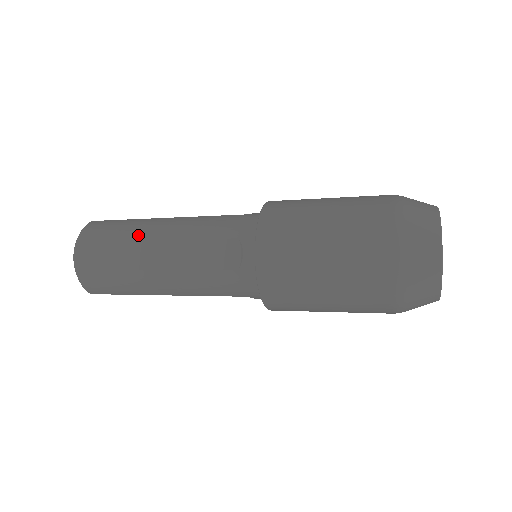
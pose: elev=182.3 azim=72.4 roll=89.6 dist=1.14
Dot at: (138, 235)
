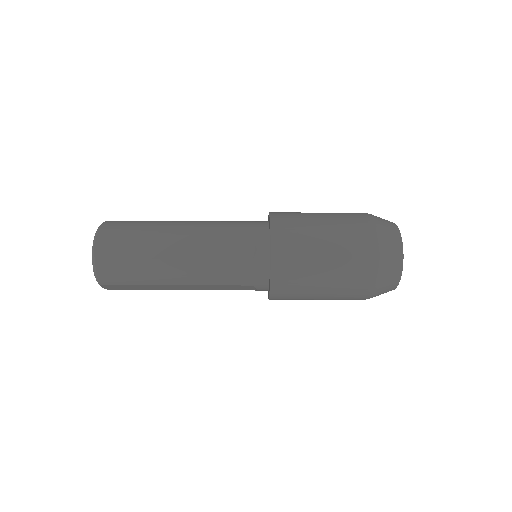
Dot at: (161, 230)
